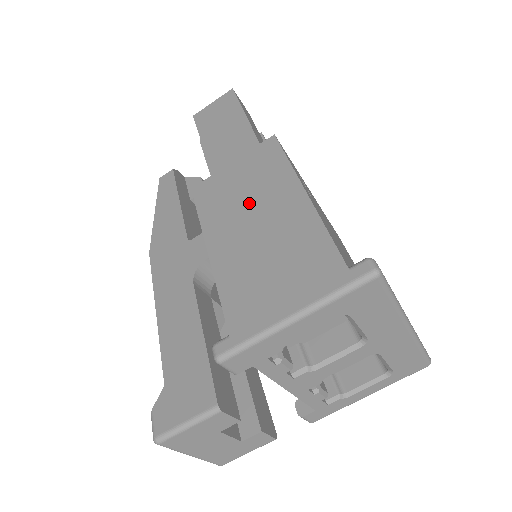
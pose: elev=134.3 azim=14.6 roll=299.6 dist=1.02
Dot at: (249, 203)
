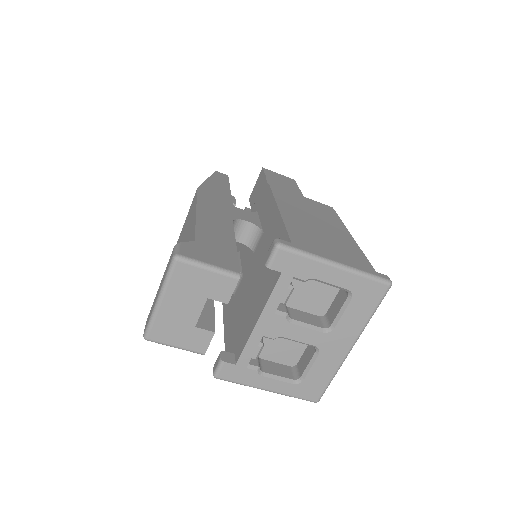
Dot at: (312, 214)
